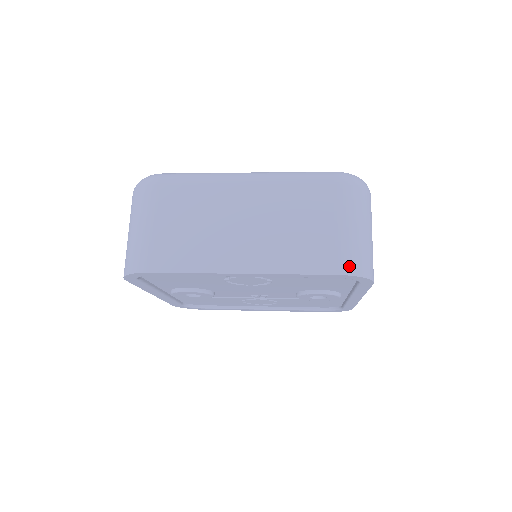
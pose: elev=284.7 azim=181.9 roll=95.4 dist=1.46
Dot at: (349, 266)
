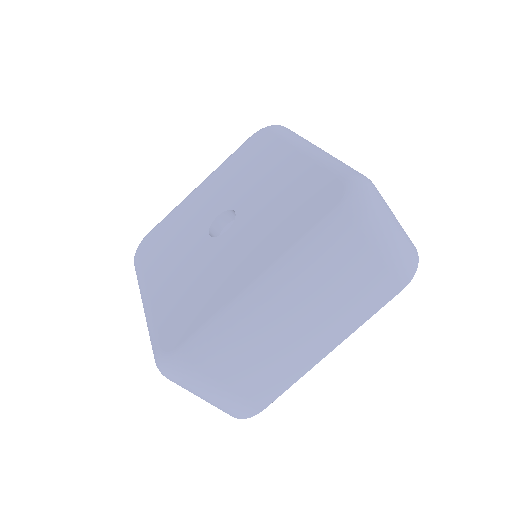
Dot at: (408, 274)
